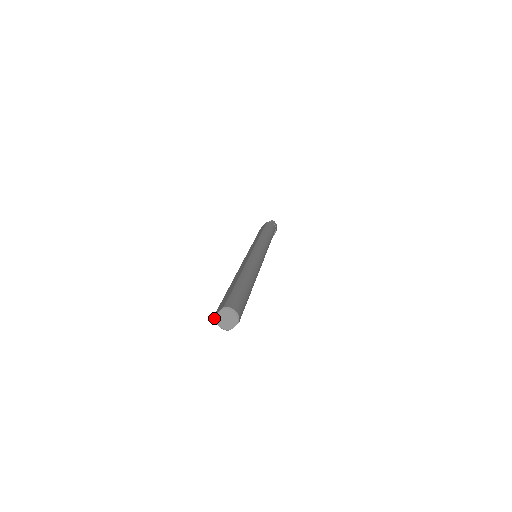
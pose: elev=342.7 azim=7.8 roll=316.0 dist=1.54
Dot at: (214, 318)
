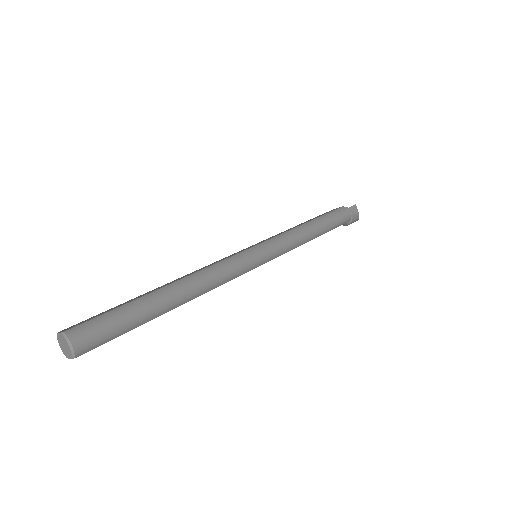
Dot at: (57, 335)
